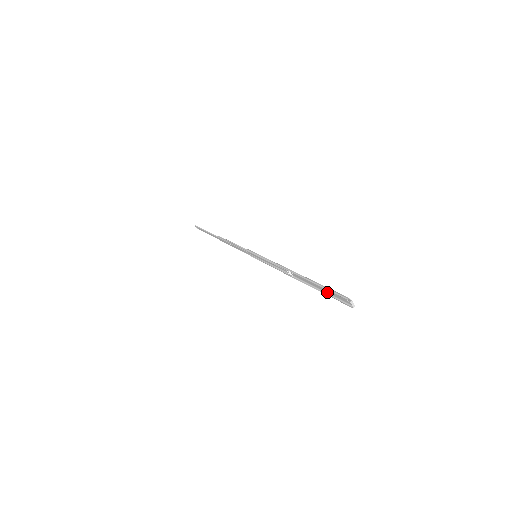
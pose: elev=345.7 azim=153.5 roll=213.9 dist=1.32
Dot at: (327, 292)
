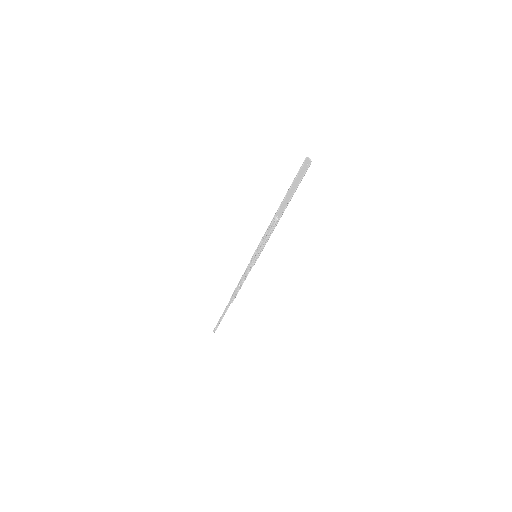
Dot at: (297, 186)
